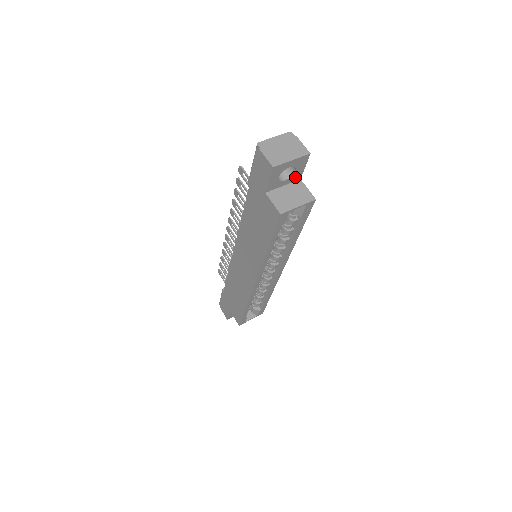
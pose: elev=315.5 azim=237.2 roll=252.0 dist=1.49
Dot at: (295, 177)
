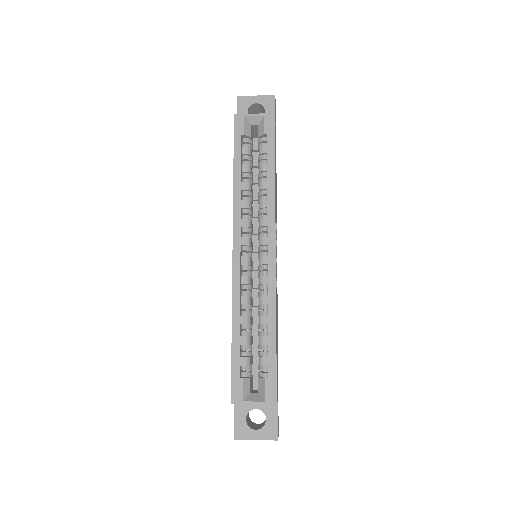
Dot at: occluded
